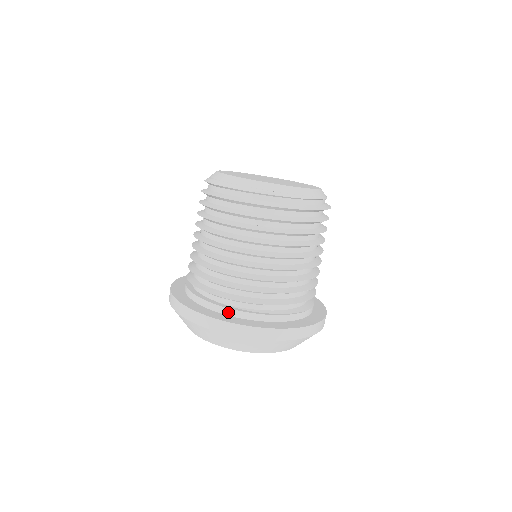
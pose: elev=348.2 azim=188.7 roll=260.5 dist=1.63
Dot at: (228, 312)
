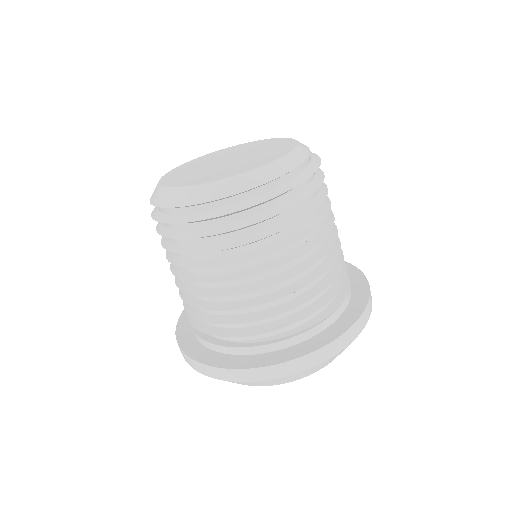
Dot at: (234, 351)
